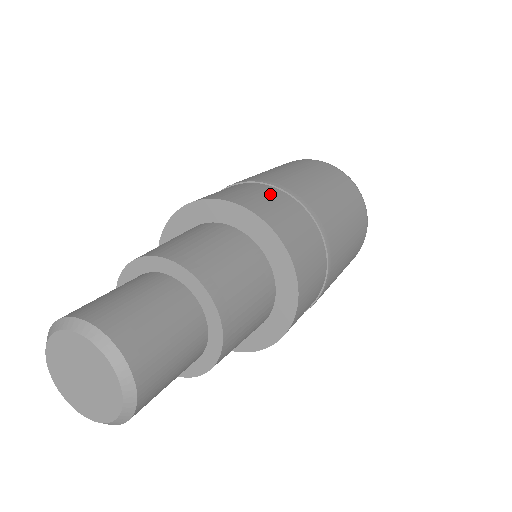
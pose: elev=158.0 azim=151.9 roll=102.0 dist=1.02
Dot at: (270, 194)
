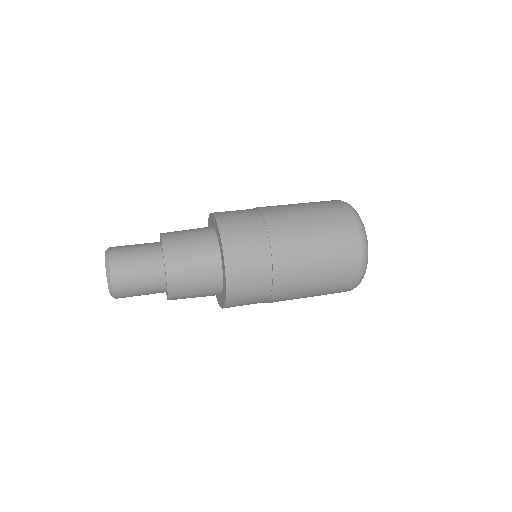
Dot at: (247, 215)
